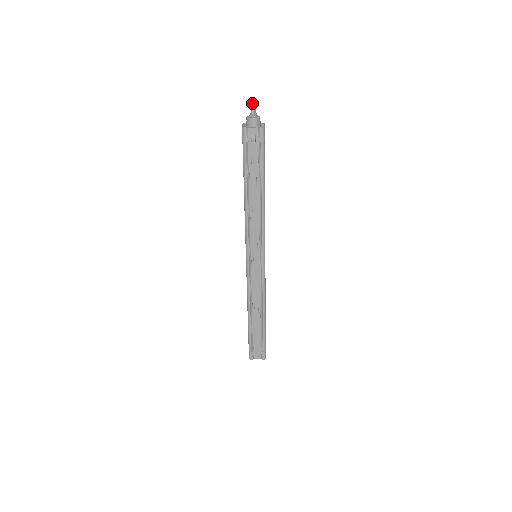
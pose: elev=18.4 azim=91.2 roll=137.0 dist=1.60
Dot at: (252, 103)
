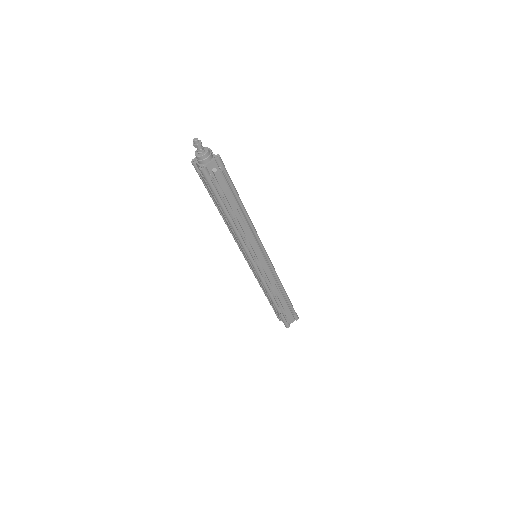
Dot at: (193, 141)
